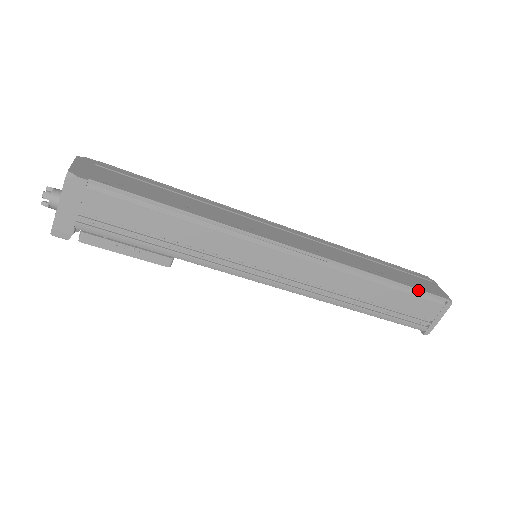
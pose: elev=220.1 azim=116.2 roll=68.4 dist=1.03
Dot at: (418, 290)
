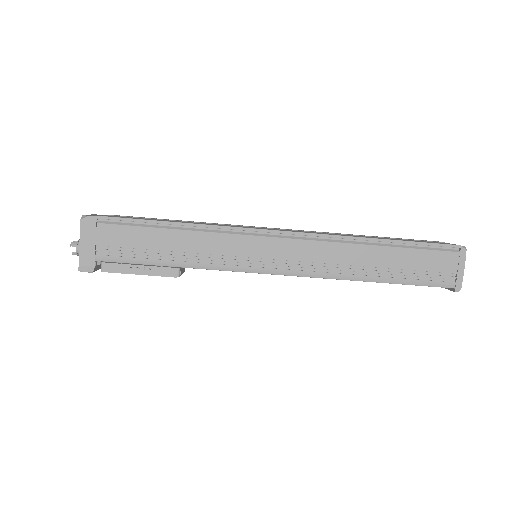
Dot at: (421, 243)
